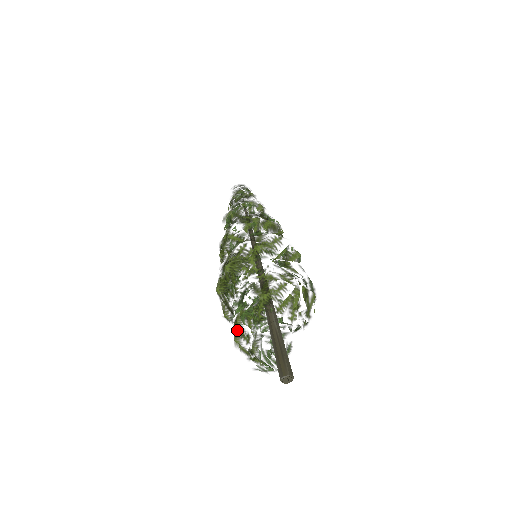
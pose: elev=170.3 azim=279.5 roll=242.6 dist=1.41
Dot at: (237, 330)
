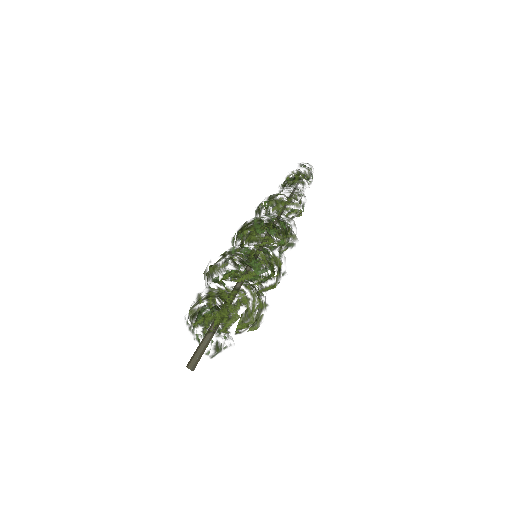
Dot at: occluded
